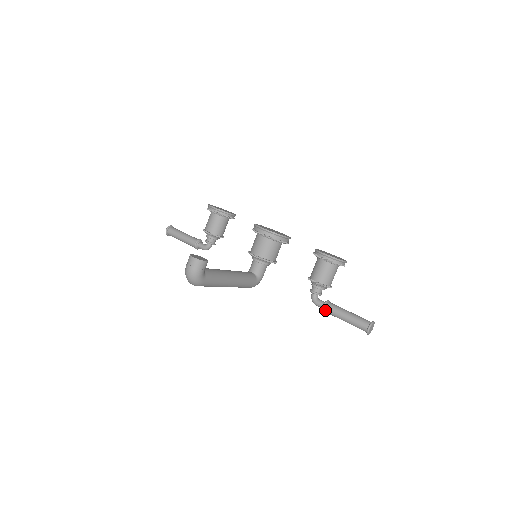
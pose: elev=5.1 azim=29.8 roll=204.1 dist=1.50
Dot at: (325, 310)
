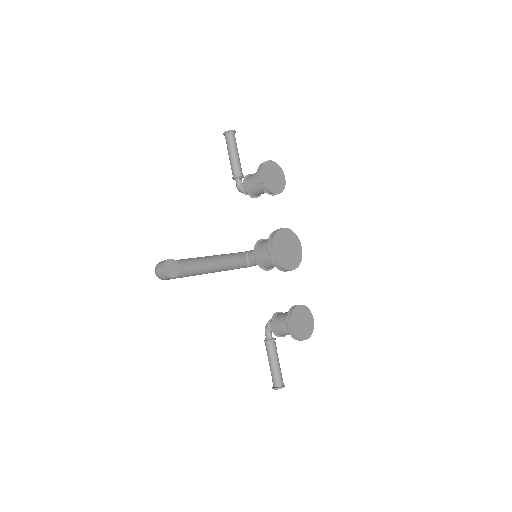
Dot at: (265, 343)
